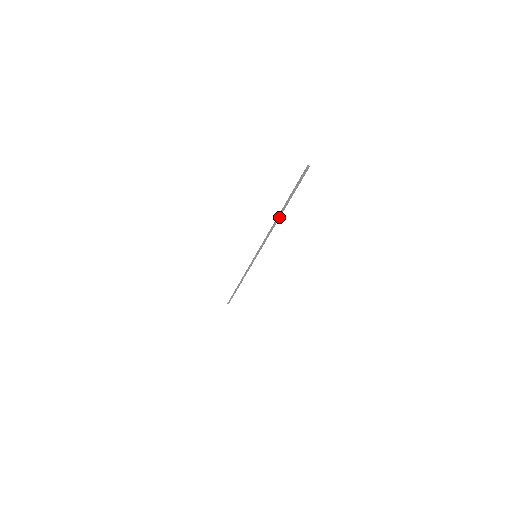
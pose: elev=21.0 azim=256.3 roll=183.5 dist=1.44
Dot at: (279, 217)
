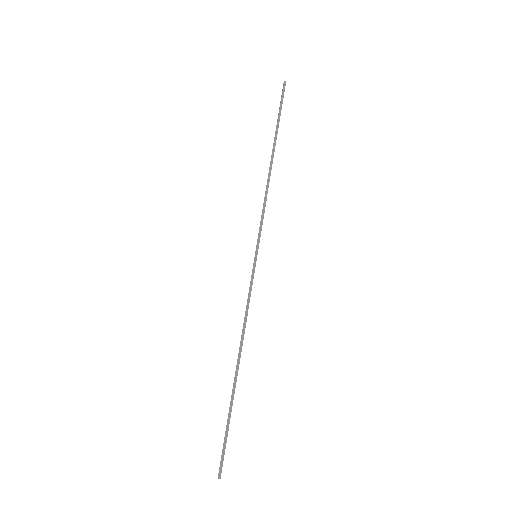
Dot at: (238, 367)
